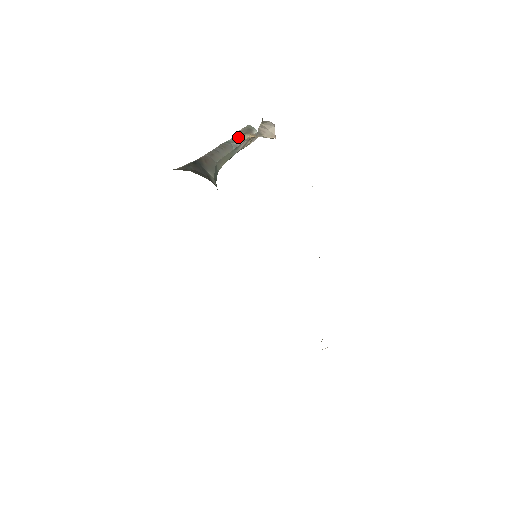
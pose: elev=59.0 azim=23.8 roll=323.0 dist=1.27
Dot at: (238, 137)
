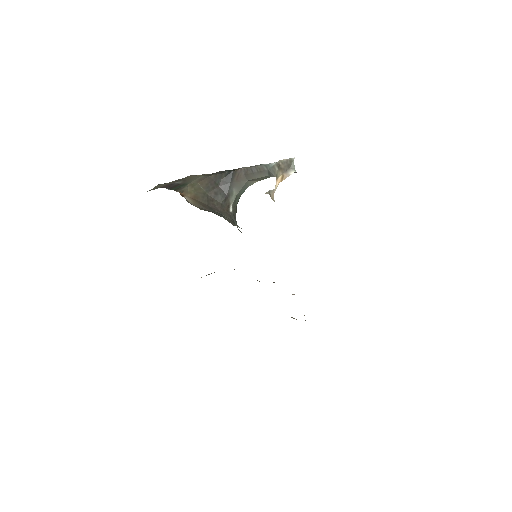
Dot at: (276, 167)
